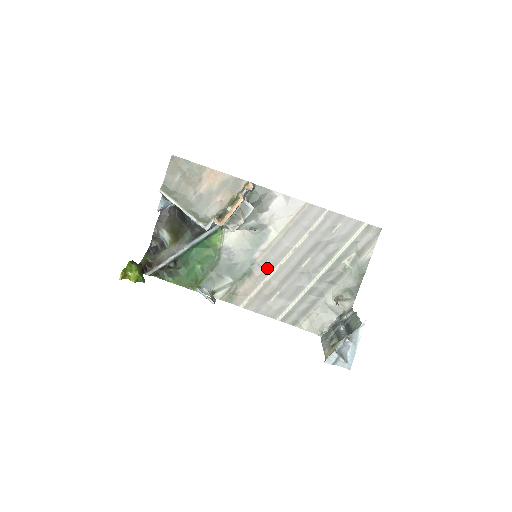
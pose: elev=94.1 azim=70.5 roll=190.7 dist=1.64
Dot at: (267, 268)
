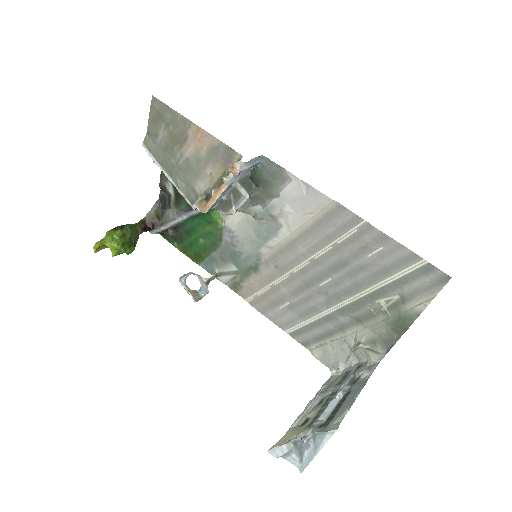
Dot at: (276, 270)
